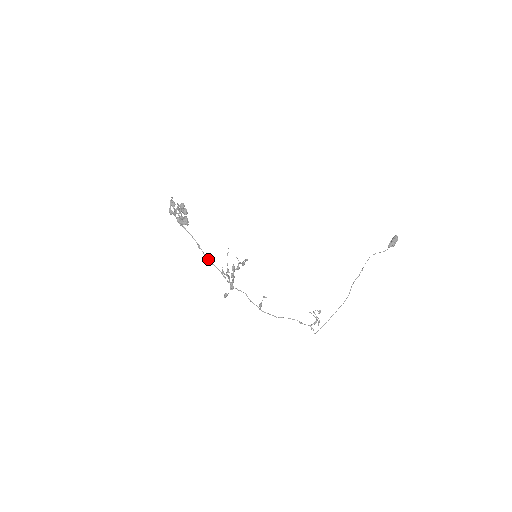
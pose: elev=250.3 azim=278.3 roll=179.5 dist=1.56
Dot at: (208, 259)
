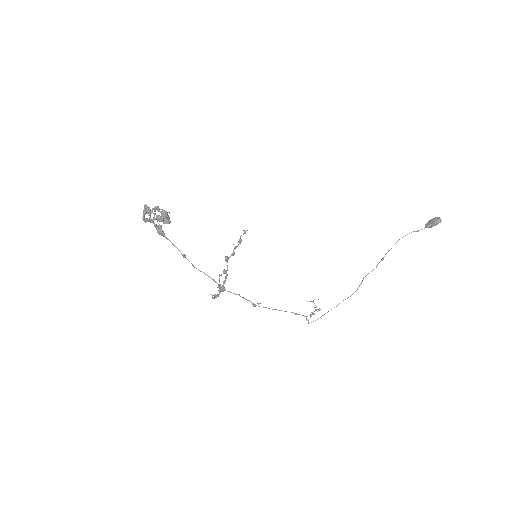
Dot at: (196, 268)
